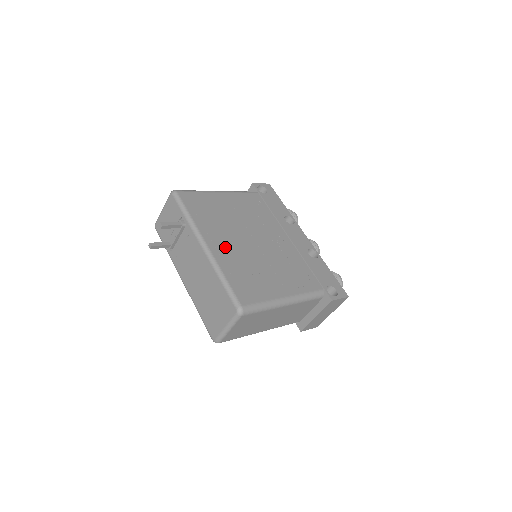
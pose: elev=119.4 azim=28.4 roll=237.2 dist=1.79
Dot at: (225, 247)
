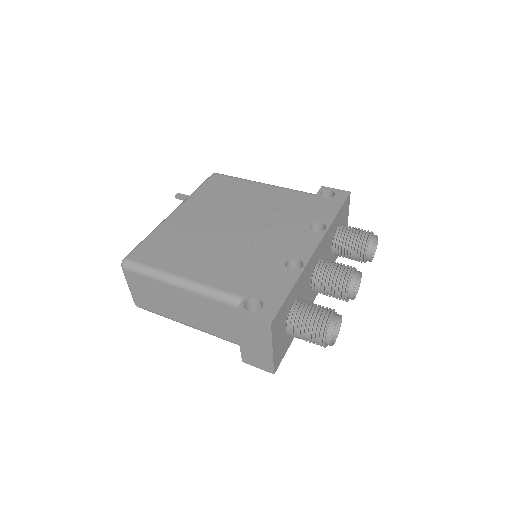
Dot at: (189, 218)
